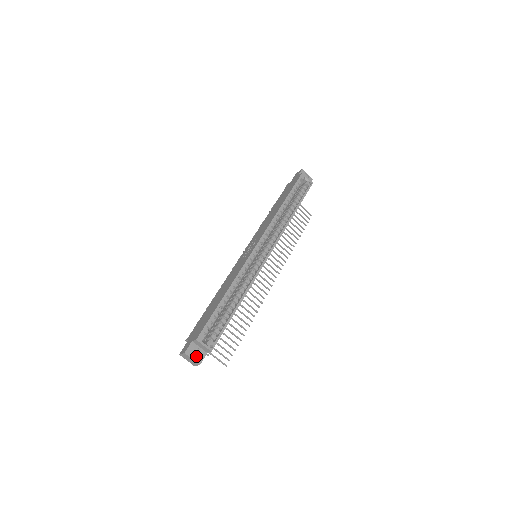
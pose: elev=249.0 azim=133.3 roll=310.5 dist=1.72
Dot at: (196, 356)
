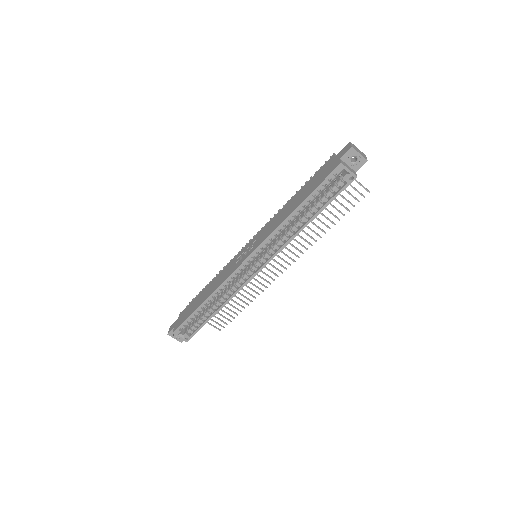
Dot at: (178, 337)
